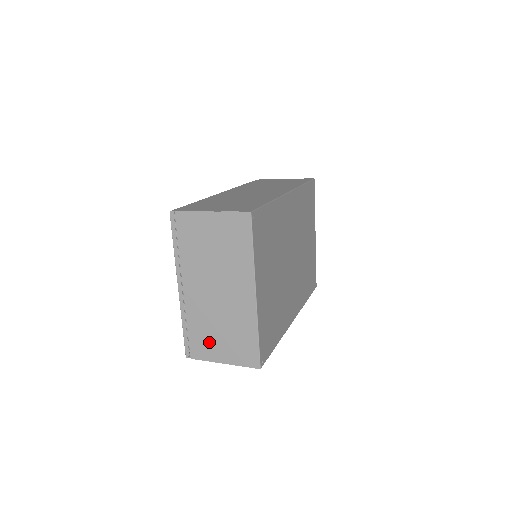
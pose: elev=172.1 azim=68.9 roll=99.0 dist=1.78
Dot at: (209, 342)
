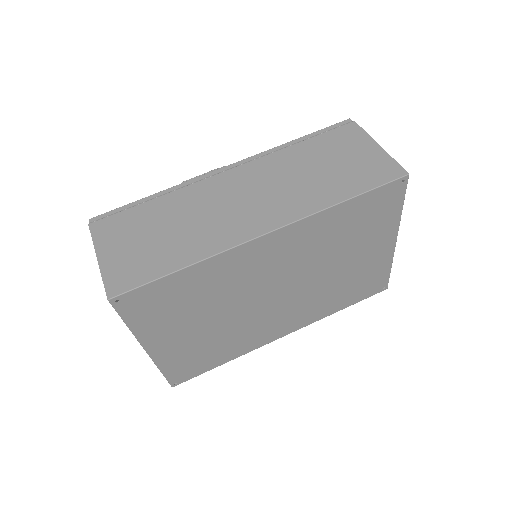
Dot at: occluded
